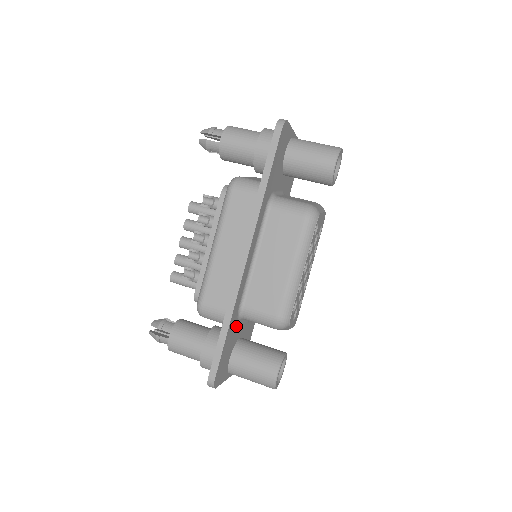
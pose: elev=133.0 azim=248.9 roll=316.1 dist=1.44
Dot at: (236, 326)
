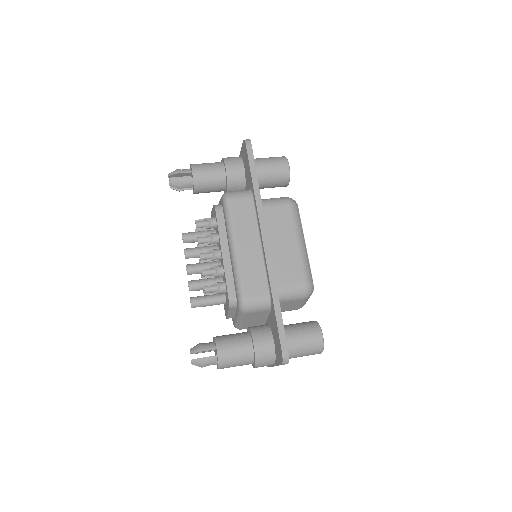
Dot at: occluded
